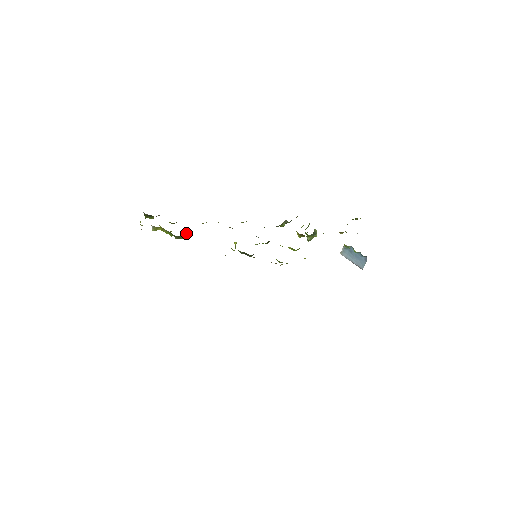
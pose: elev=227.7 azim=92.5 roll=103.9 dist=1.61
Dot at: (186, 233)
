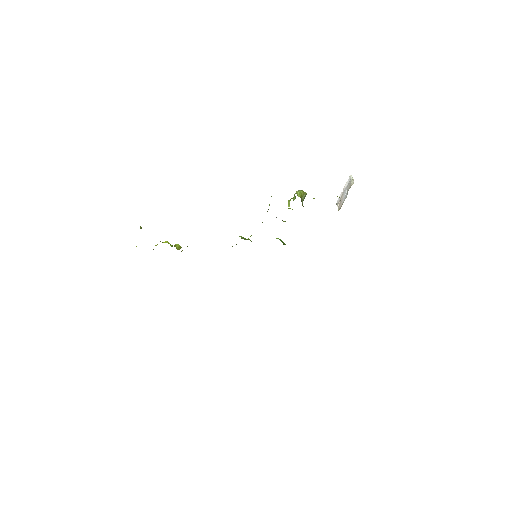
Dot at: occluded
